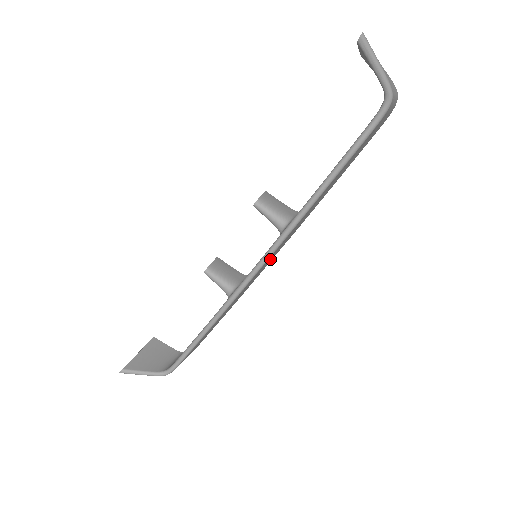
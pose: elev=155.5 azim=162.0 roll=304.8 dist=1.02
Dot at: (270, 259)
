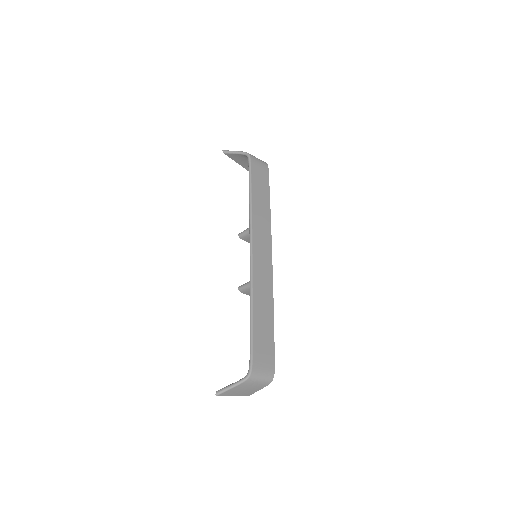
Dot at: (263, 250)
